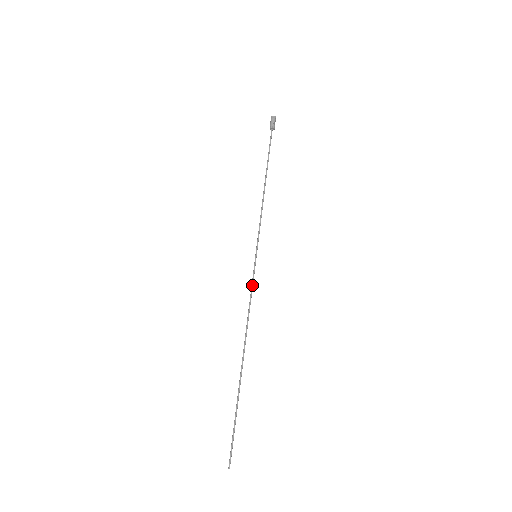
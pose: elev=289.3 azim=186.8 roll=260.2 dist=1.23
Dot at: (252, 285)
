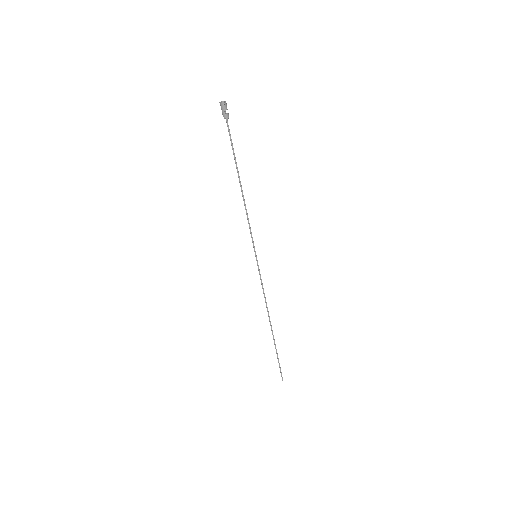
Dot at: (260, 279)
